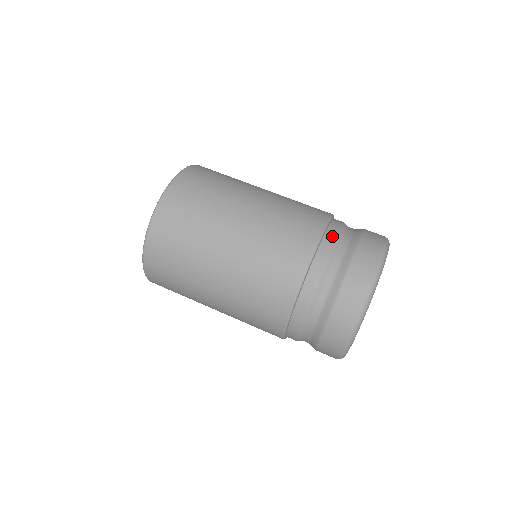
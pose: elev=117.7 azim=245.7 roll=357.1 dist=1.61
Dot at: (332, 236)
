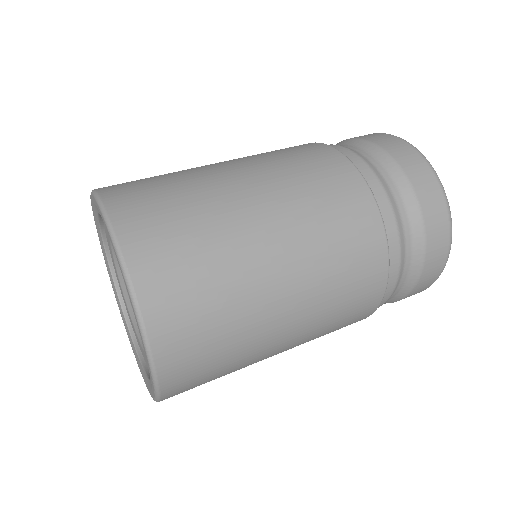
Dot at: occluded
